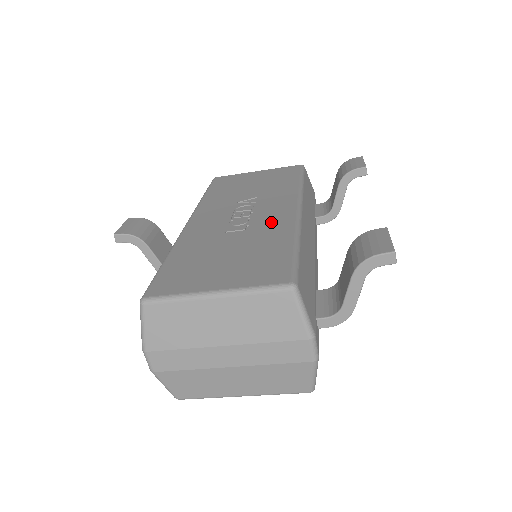
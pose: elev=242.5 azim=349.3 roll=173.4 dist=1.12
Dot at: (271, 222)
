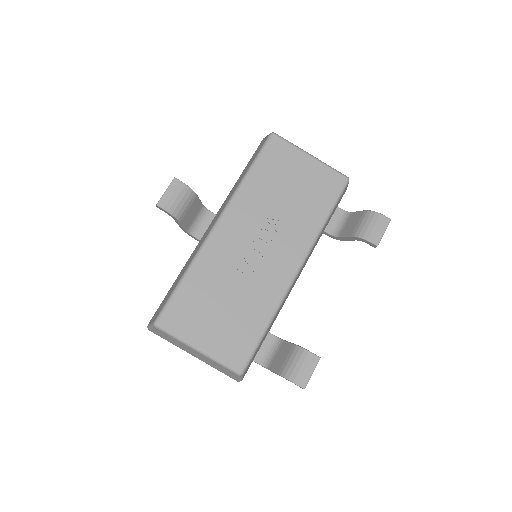
Dot at: (269, 280)
